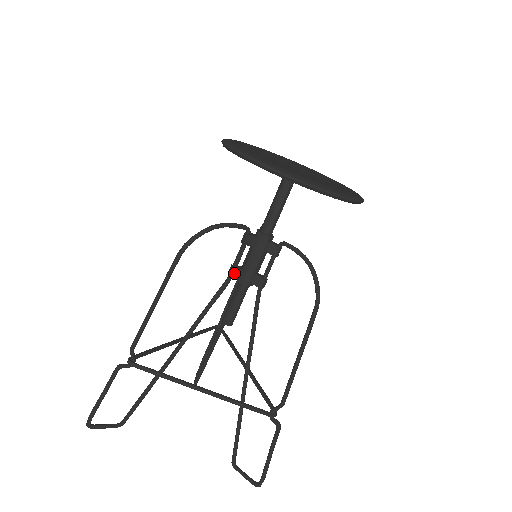
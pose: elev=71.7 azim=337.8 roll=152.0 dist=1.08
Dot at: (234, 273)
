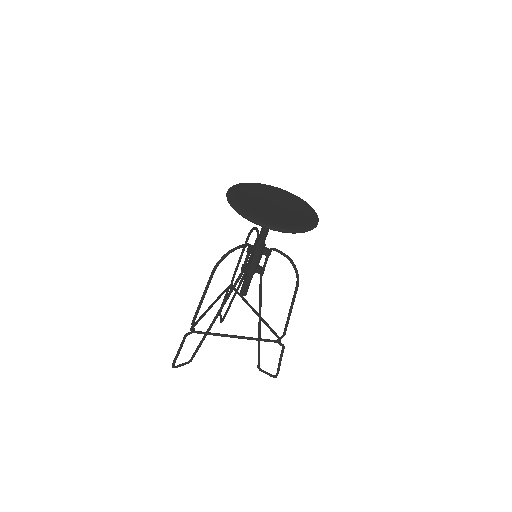
Dot at: (245, 269)
